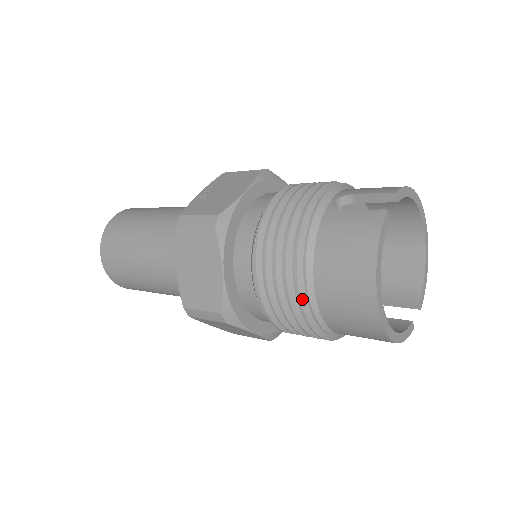
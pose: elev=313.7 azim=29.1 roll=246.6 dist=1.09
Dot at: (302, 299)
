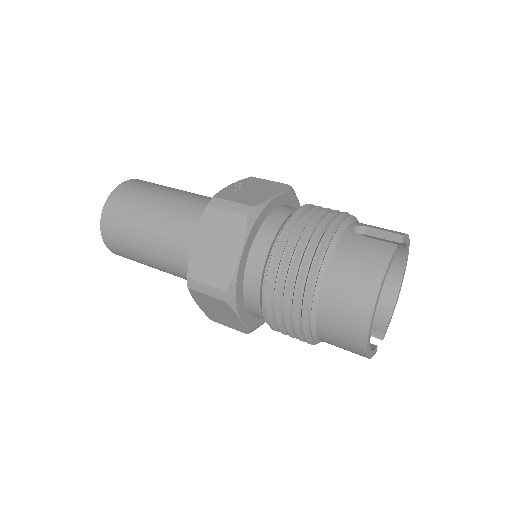
Dot at: (307, 296)
